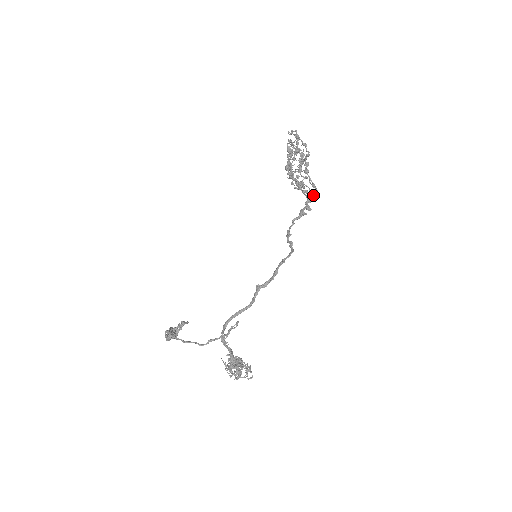
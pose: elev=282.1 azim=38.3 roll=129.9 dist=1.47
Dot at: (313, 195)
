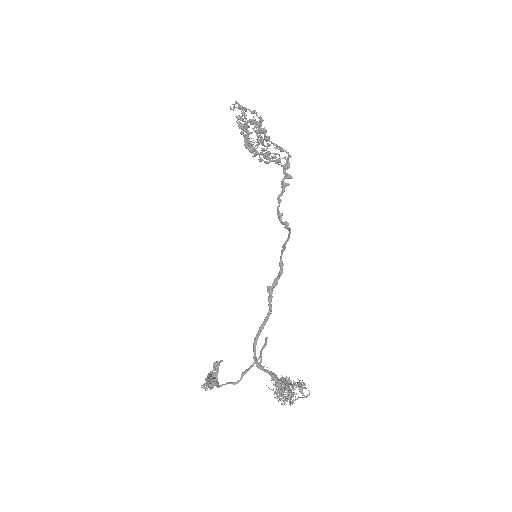
Dot at: (286, 160)
